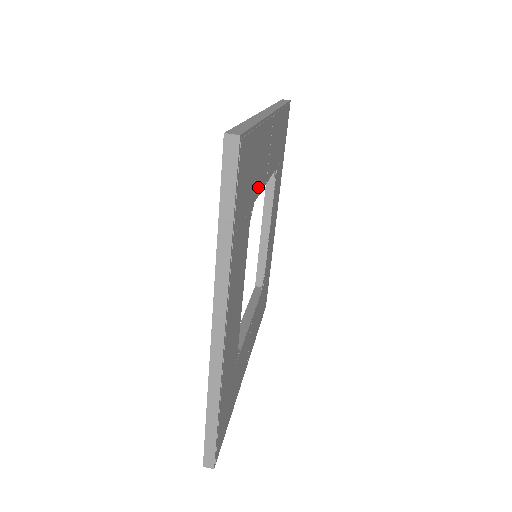
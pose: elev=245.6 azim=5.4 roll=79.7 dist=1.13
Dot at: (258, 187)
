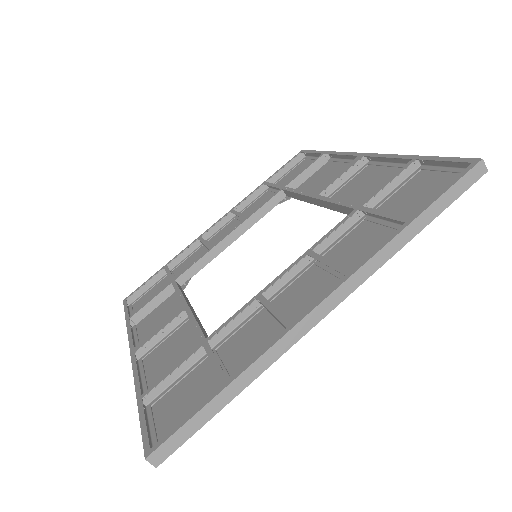
Dot at: occluded
